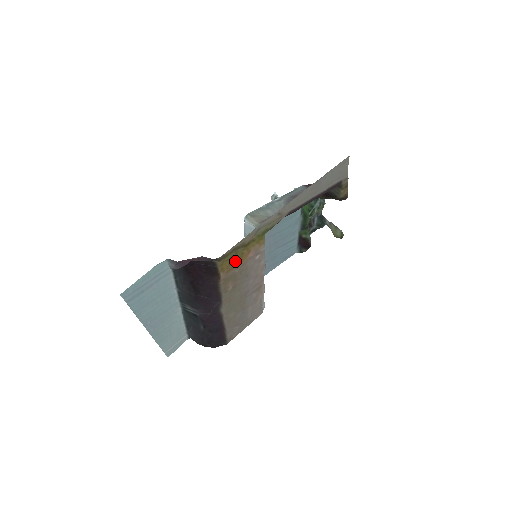
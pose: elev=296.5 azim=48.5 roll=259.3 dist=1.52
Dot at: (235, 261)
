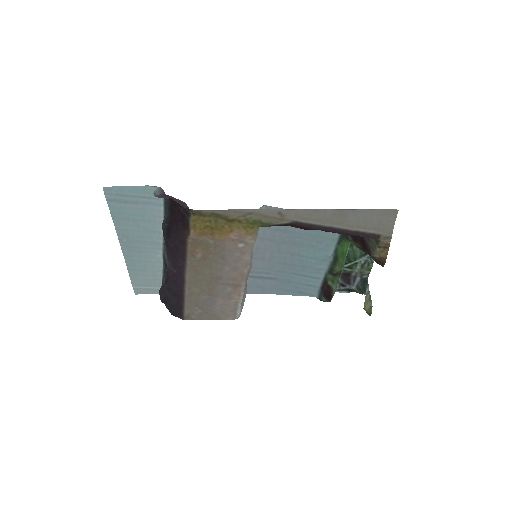
Dot at: (212, 229)
